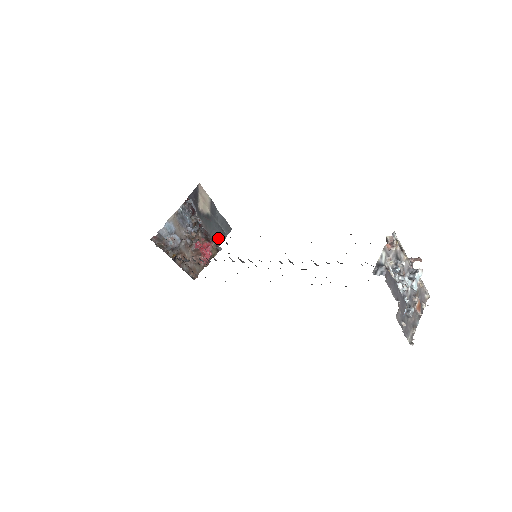
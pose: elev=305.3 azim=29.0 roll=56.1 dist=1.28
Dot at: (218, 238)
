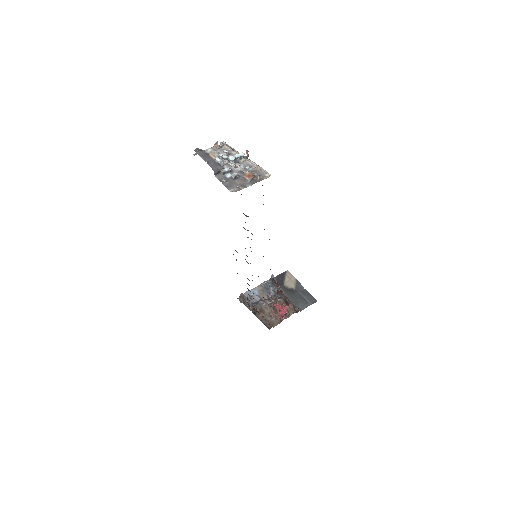
Dot at: (300, 305)
